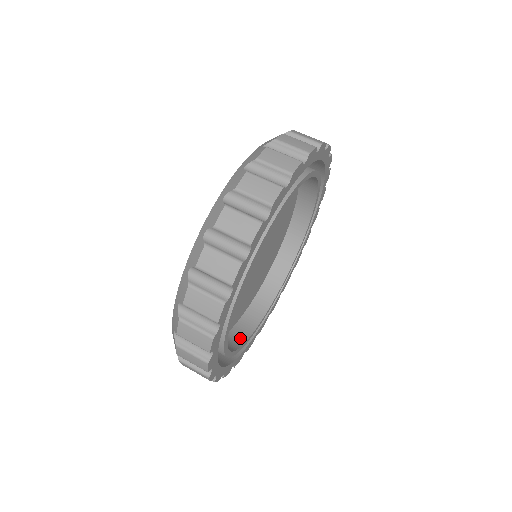
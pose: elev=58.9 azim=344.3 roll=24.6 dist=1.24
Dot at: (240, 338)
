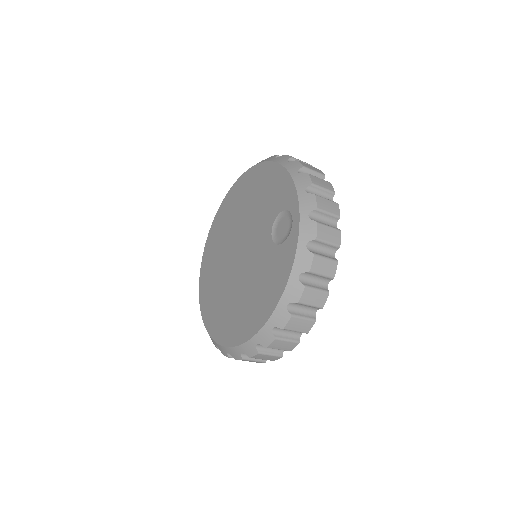
Dot at: occluded
